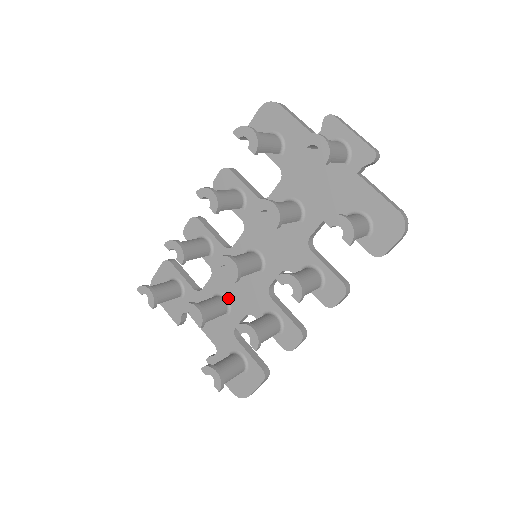
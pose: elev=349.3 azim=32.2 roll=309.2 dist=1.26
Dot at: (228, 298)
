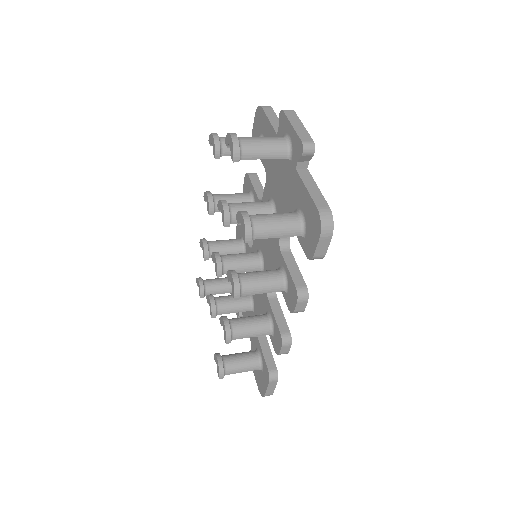
Dot at: (253, 296)
